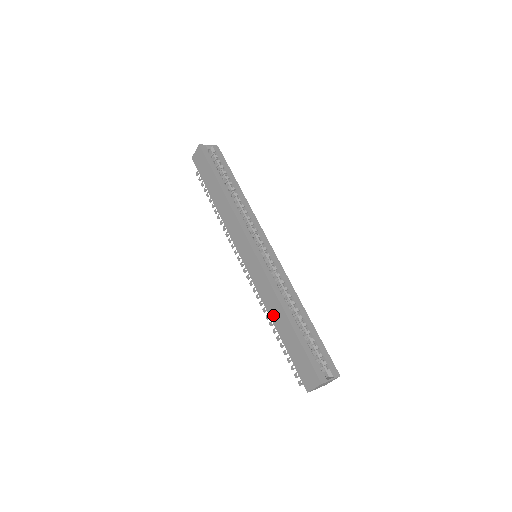
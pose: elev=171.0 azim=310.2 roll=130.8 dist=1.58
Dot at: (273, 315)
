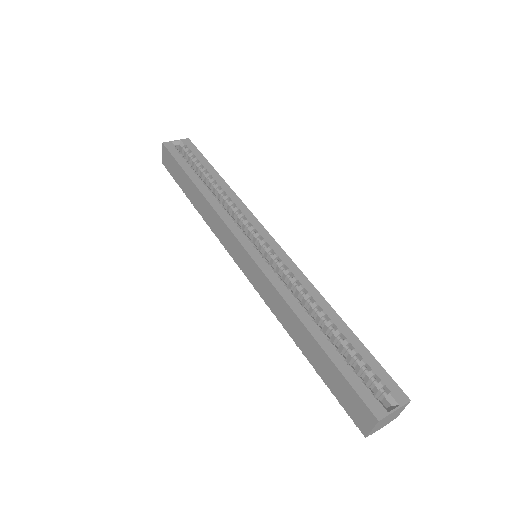
Dot at: (290, 330)
